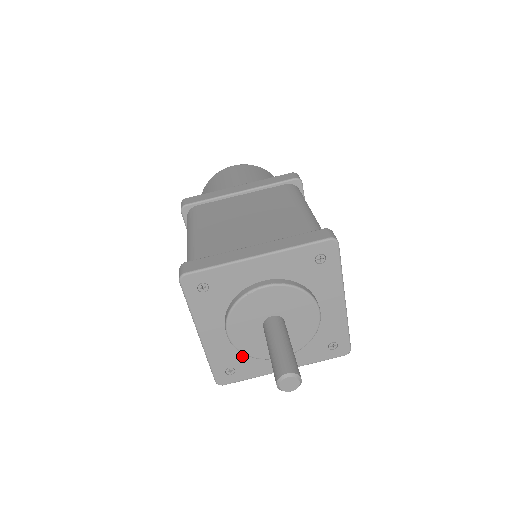
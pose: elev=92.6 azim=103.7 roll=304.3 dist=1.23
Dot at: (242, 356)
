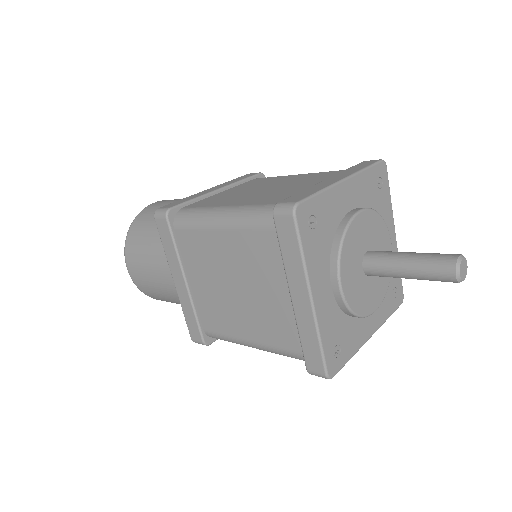
Dot at: (344, 323)
